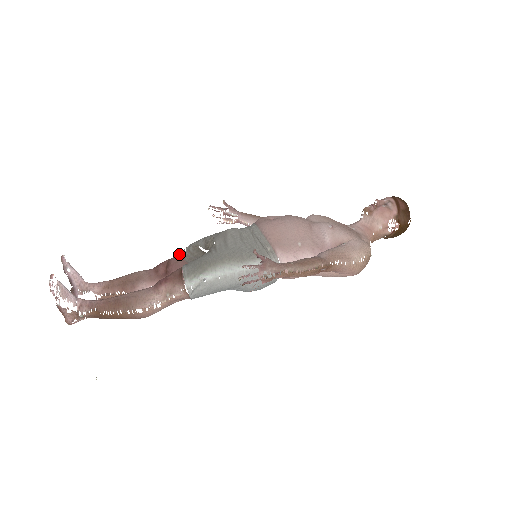
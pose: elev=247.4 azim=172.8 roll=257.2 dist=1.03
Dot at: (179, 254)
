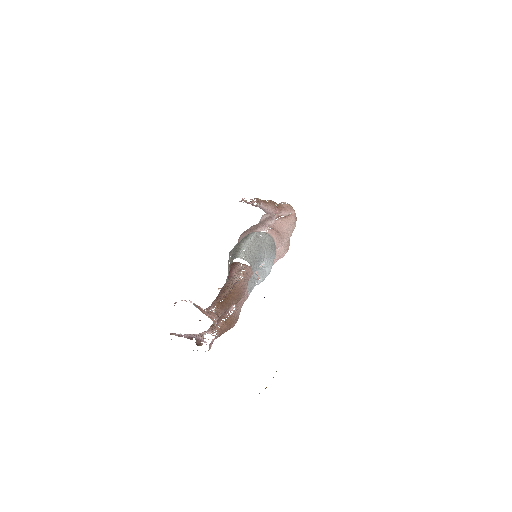
Dot at: occluded
